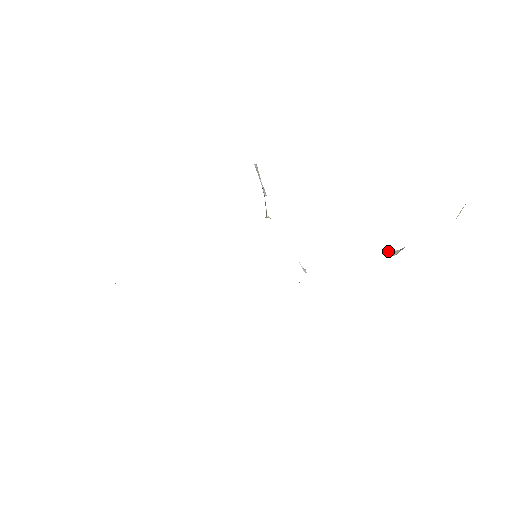
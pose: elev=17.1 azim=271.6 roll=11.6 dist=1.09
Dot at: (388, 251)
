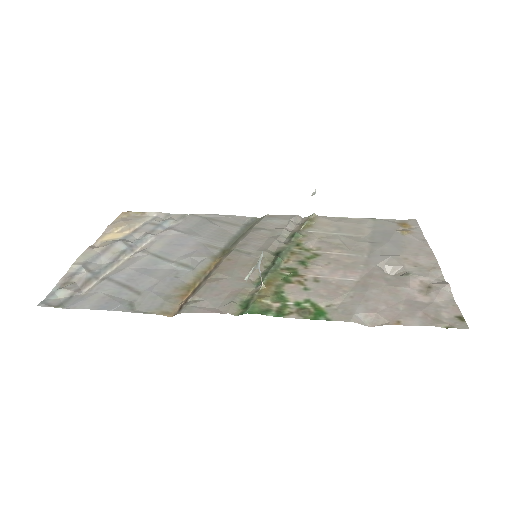
Dot at: (390, 265)
